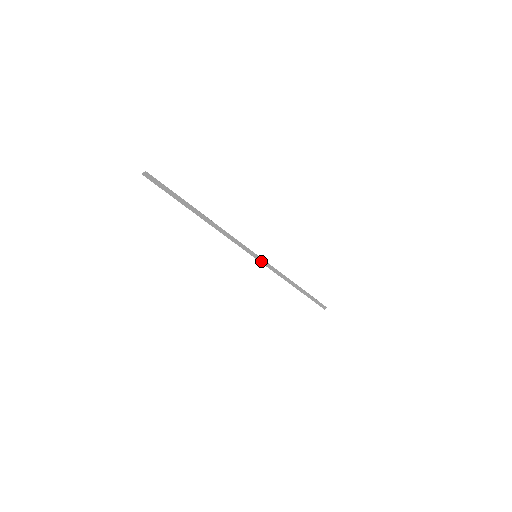
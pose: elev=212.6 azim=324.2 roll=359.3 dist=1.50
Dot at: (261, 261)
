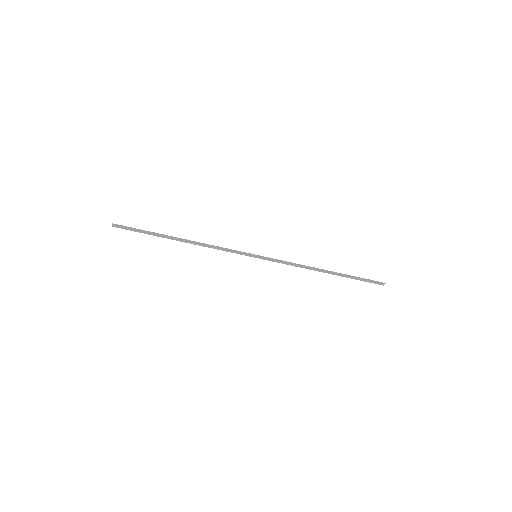
Dot at: (266, 259)
